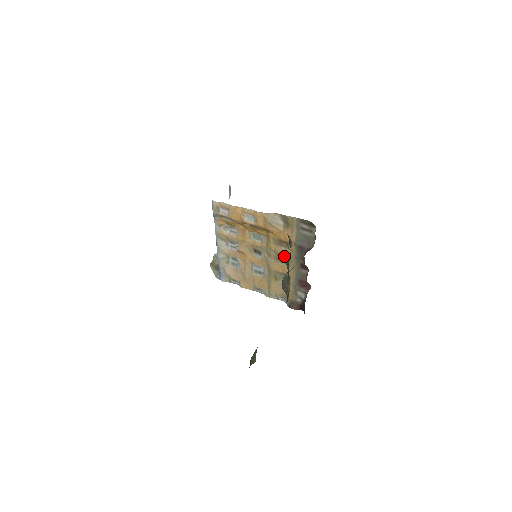
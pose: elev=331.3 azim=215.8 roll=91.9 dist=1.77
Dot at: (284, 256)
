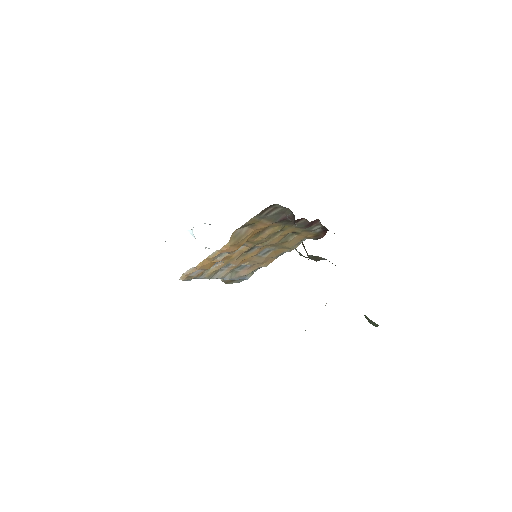
Dot at: (274, 233)
